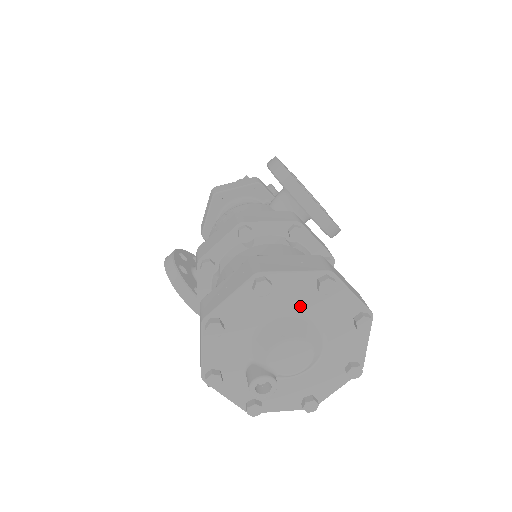
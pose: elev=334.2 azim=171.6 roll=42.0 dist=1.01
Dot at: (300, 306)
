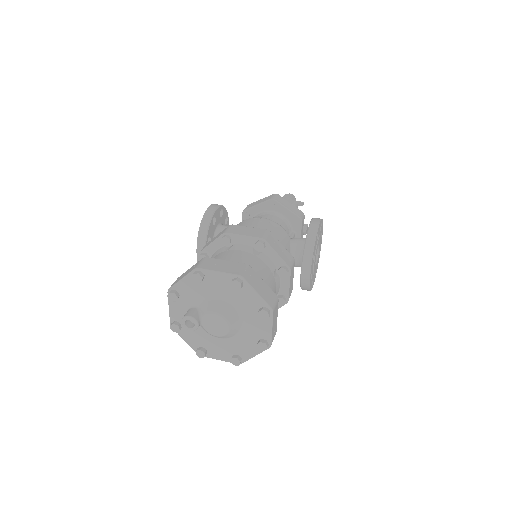
Dot at: (244, 309)
